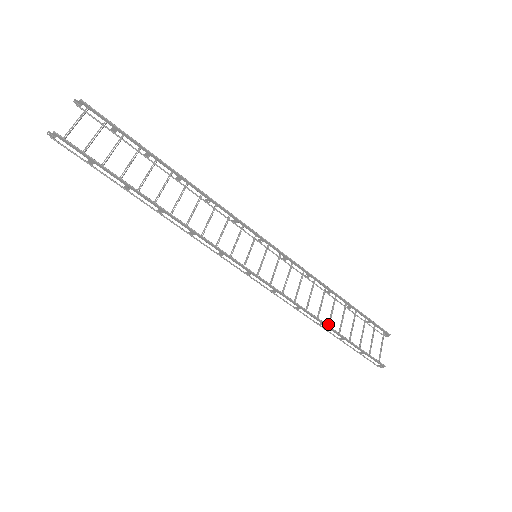
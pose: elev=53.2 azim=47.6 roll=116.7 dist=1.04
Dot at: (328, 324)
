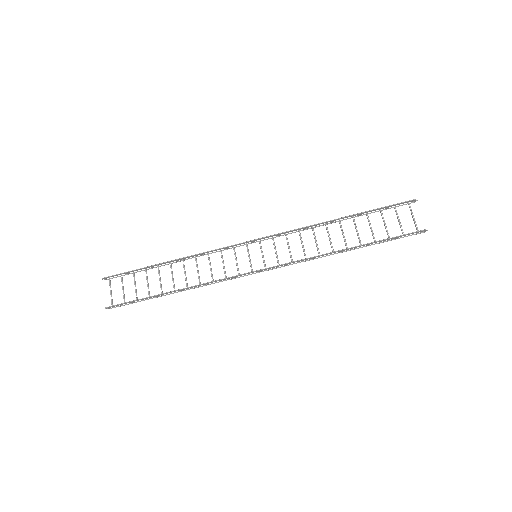
Dot at: occluded
